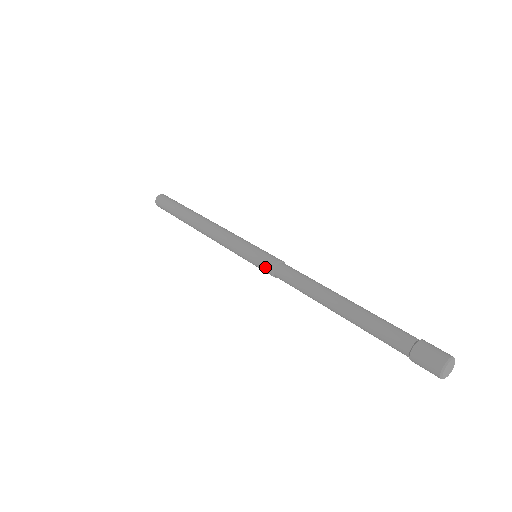
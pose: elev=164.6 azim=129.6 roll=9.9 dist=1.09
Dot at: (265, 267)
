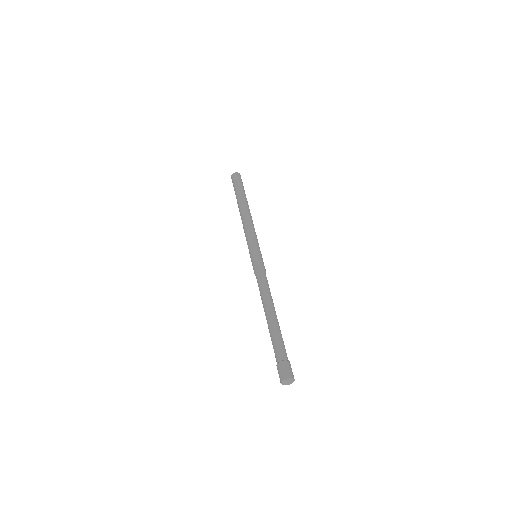
Dot at: (253, 268)
